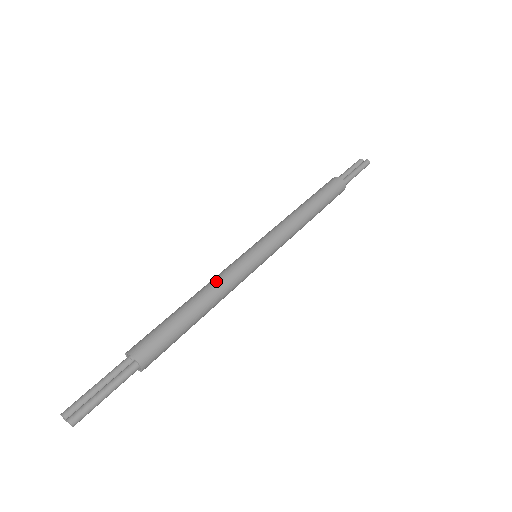
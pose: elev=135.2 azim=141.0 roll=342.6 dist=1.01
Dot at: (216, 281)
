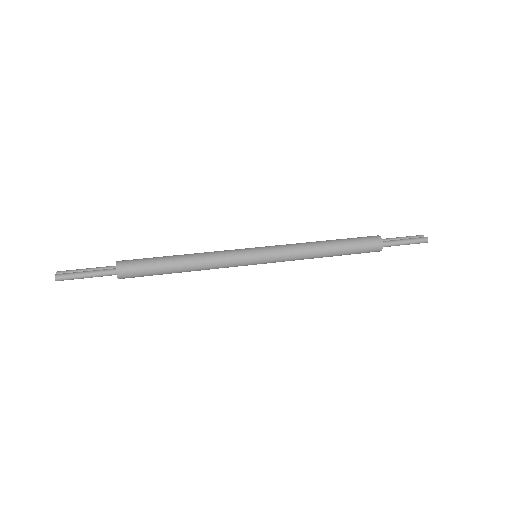
Dot at: (208, 253)
